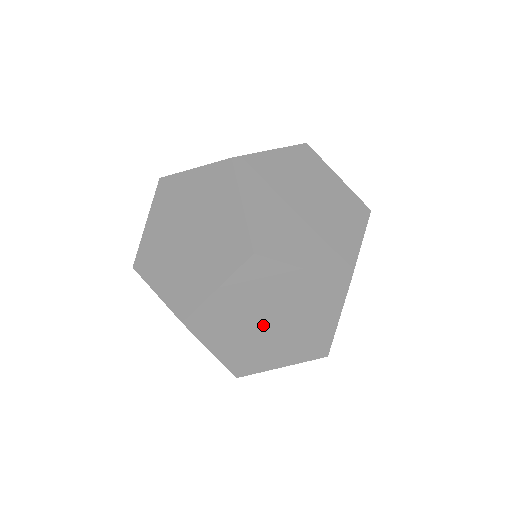
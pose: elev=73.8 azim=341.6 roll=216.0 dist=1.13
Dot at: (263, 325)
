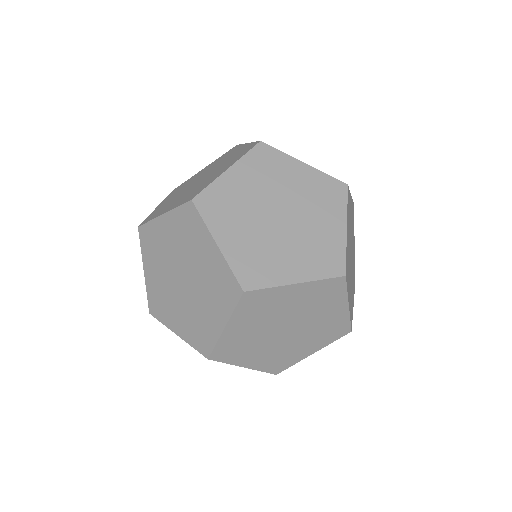
Dot at: (178, 277)
